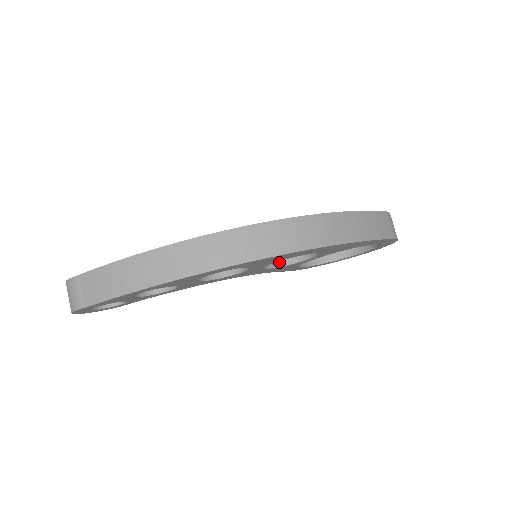
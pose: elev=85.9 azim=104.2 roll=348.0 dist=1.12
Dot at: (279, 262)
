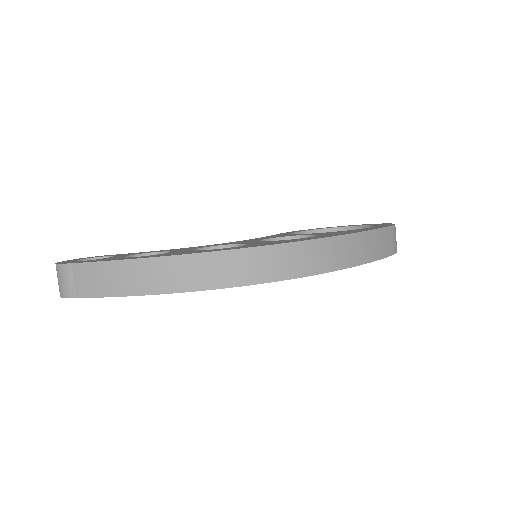
Dot at: occluded
